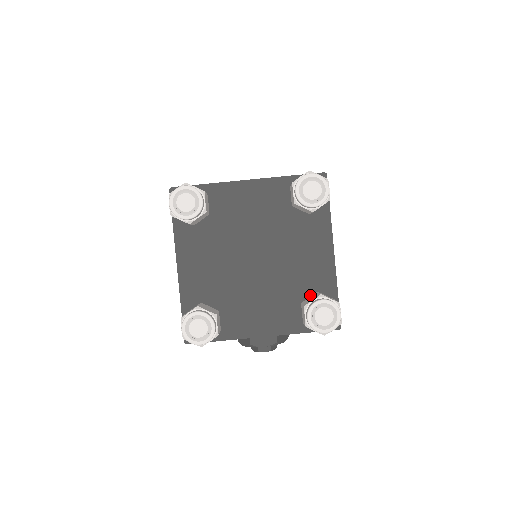
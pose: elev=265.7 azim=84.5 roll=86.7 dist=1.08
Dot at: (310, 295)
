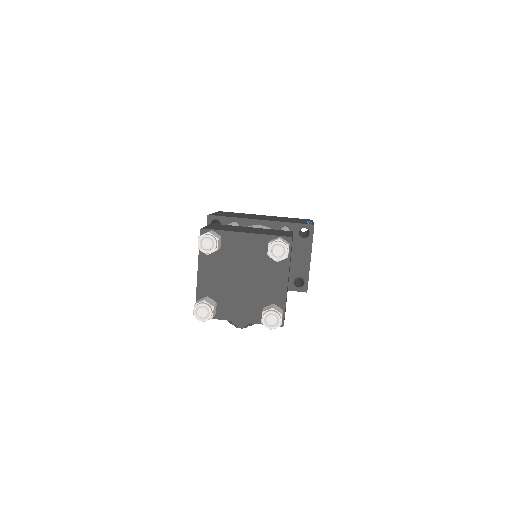
Dot at: (269, 304)
